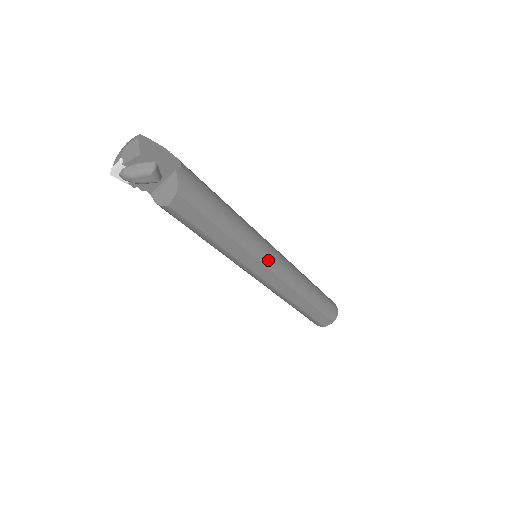
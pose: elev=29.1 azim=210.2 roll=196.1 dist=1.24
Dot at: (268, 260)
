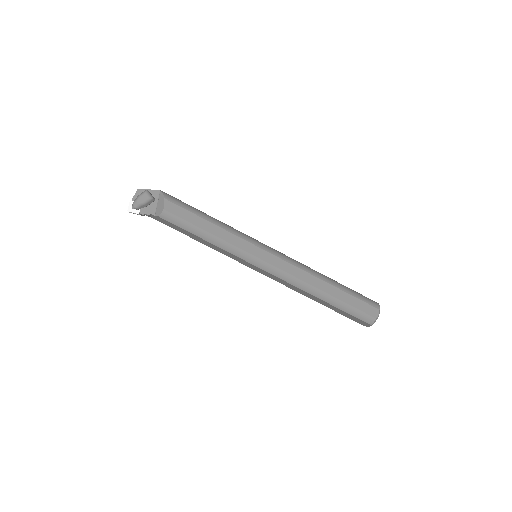
Dot at: (260, 244)
